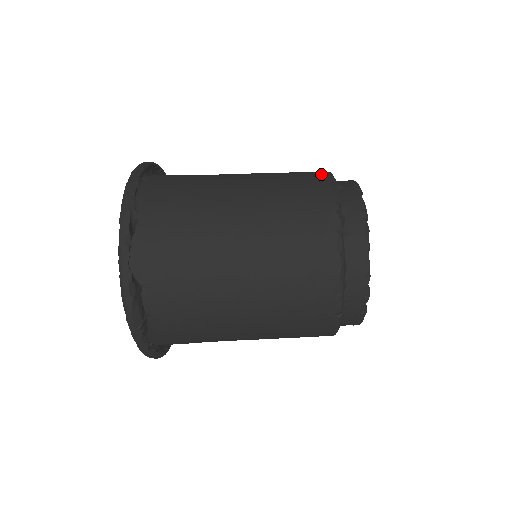
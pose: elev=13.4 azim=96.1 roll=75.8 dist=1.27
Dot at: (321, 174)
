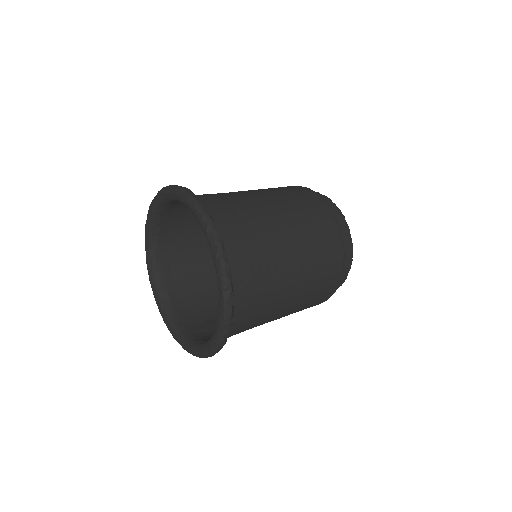
Dot at: (300, 187)
